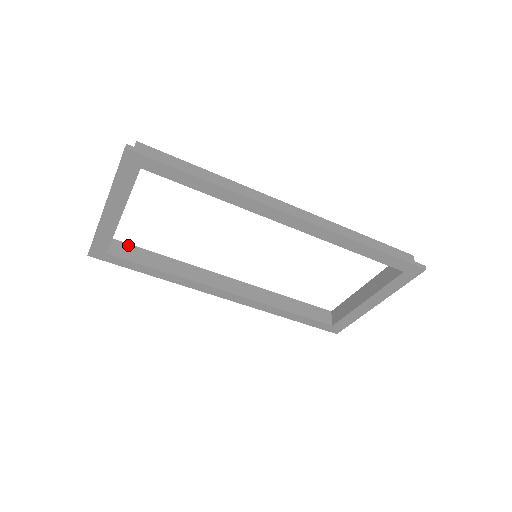
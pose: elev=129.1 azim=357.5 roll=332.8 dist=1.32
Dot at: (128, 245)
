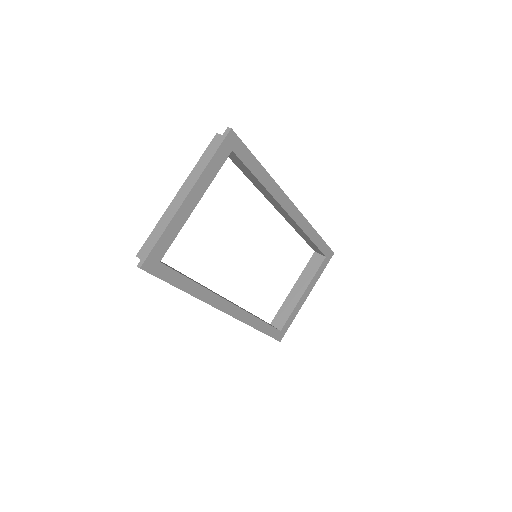
Dot at: occluded
